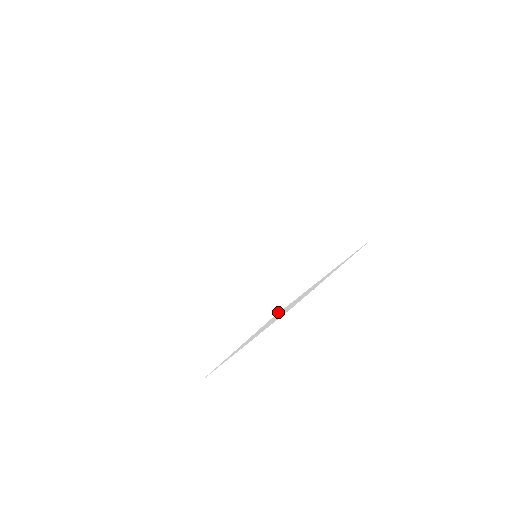
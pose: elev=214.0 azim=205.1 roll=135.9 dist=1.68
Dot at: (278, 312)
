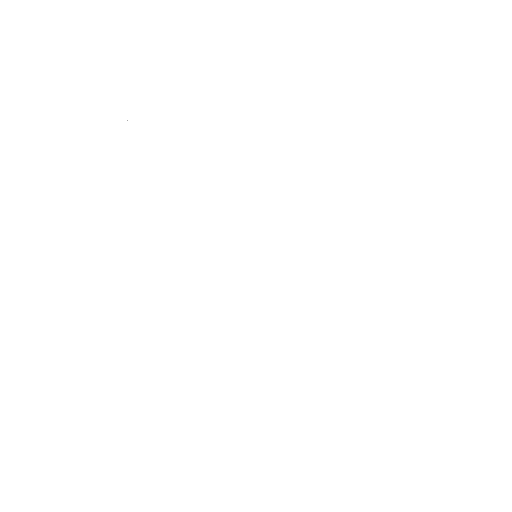
Dot at: occluded
